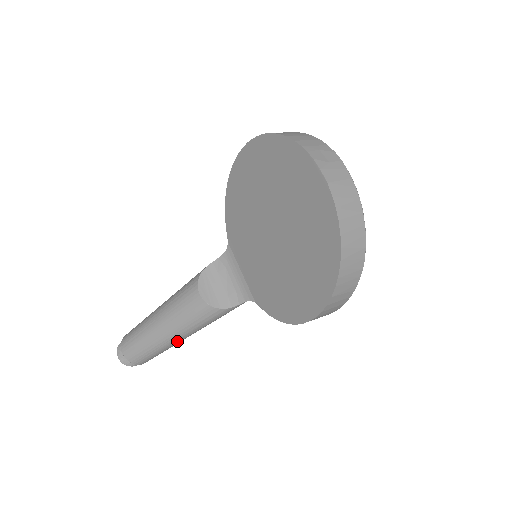
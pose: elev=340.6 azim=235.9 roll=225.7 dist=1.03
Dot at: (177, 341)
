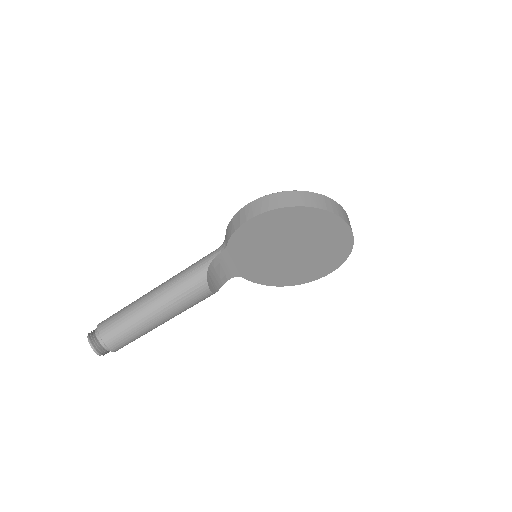
Dot at: occluded
